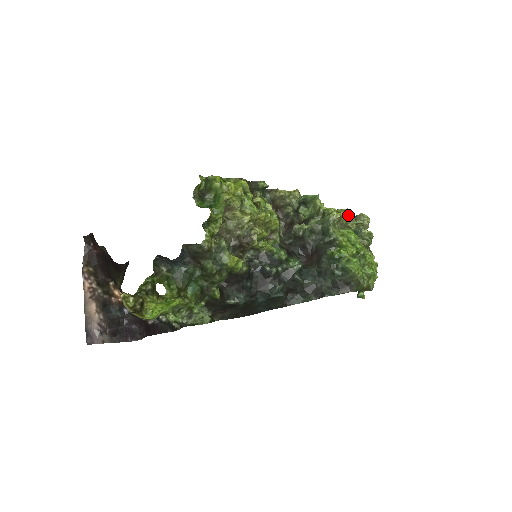
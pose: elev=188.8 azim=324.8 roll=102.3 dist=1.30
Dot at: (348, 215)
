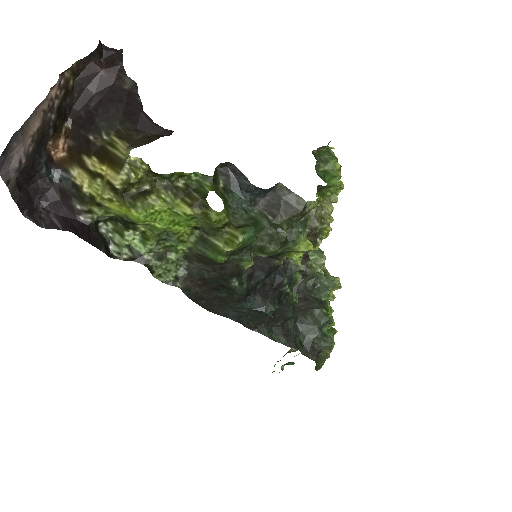
Dot at: occluded
